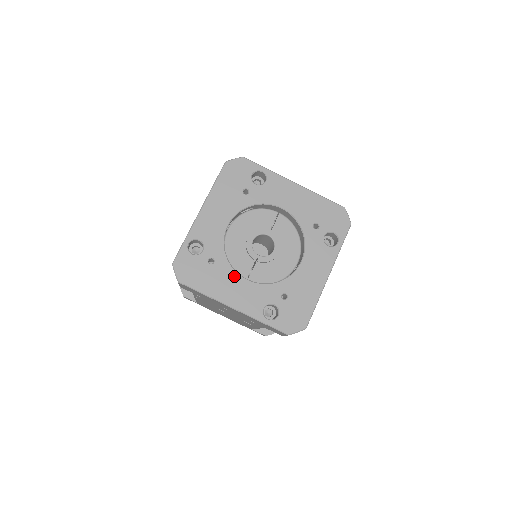
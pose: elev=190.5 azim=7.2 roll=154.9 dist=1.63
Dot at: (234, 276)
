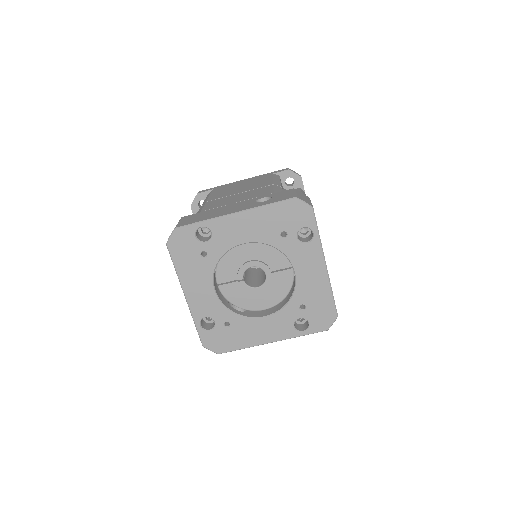
Dot at: (208, 279)
